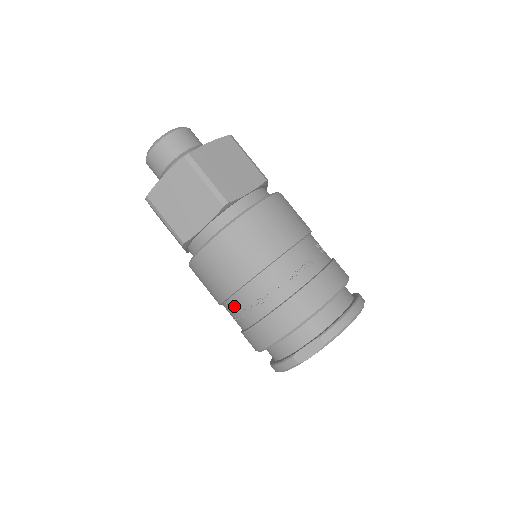
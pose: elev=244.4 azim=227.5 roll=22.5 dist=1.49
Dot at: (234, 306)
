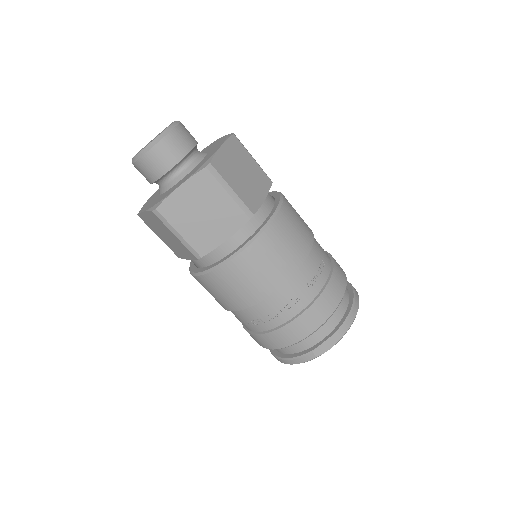
Dot at: (253, 313)
